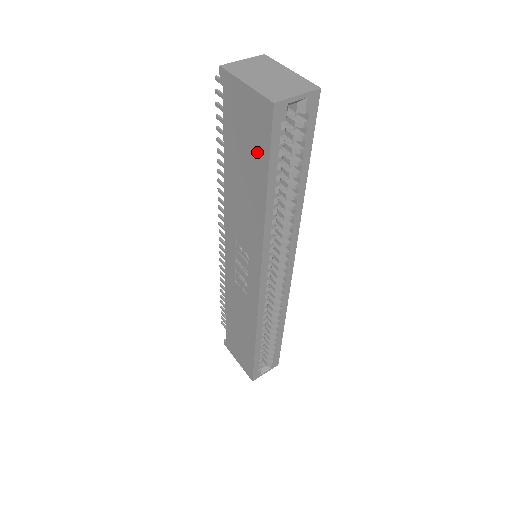
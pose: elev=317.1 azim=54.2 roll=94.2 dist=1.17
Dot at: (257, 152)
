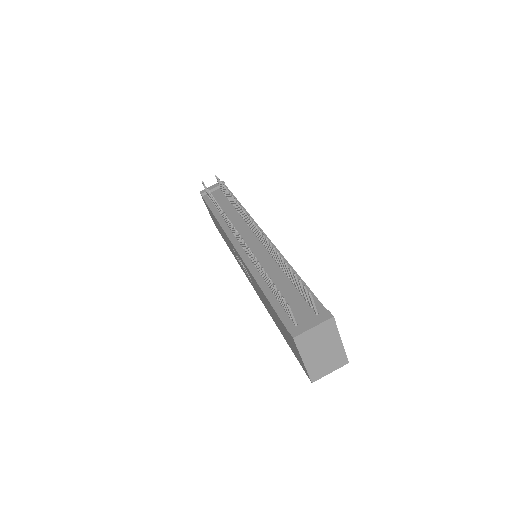
Dot at: (289, 344)
